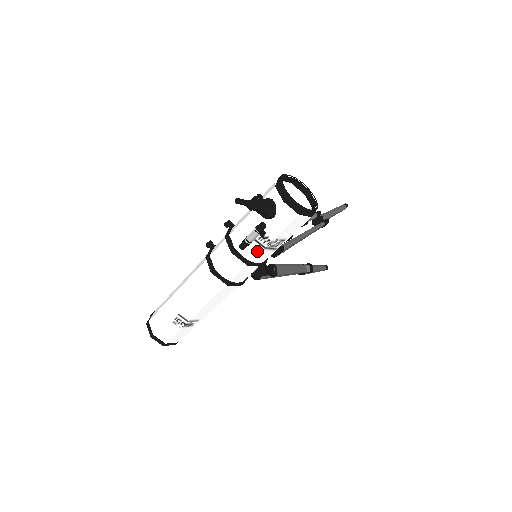
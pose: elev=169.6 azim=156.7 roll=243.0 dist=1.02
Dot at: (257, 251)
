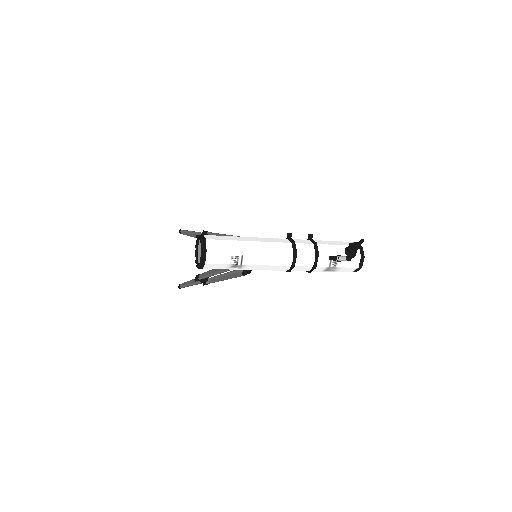
Dot at: (325, 265)
